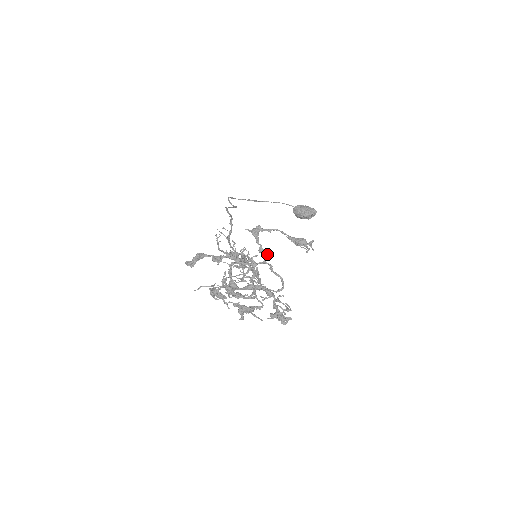
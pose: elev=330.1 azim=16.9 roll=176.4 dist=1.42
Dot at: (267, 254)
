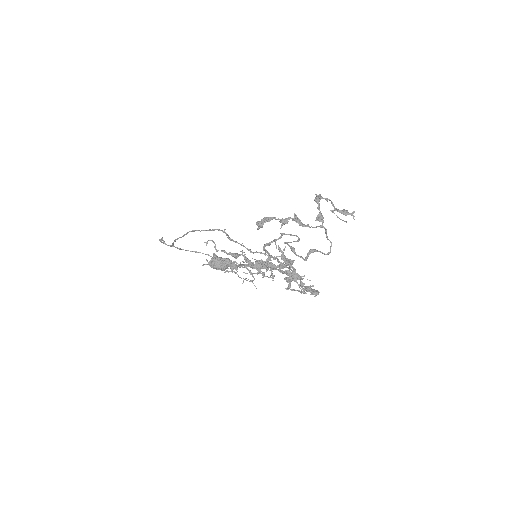
Dot at: (323, 220)
